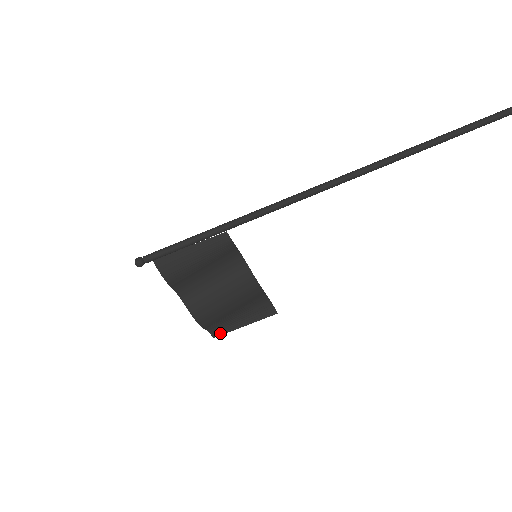
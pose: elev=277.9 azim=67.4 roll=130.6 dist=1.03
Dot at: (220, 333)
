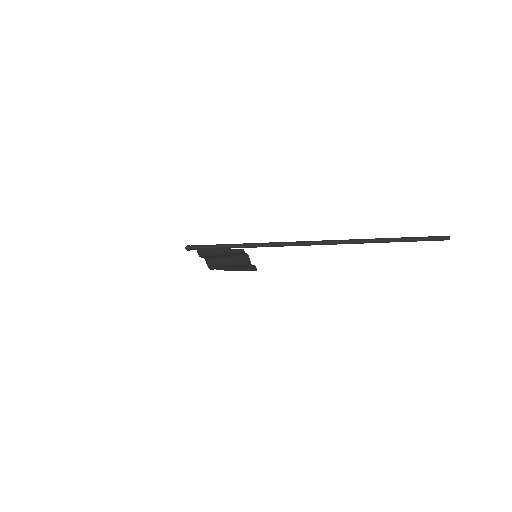
Dot at: (221, 269)
